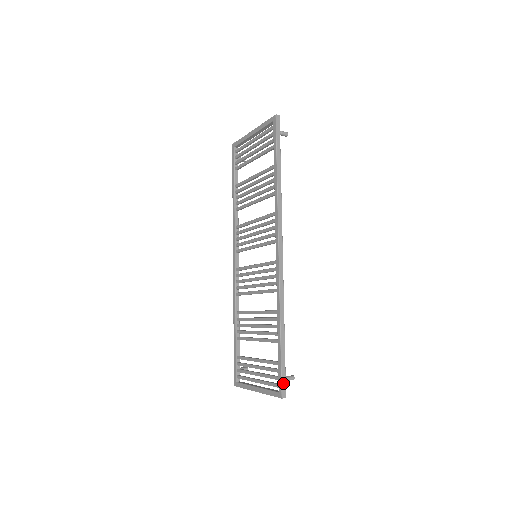
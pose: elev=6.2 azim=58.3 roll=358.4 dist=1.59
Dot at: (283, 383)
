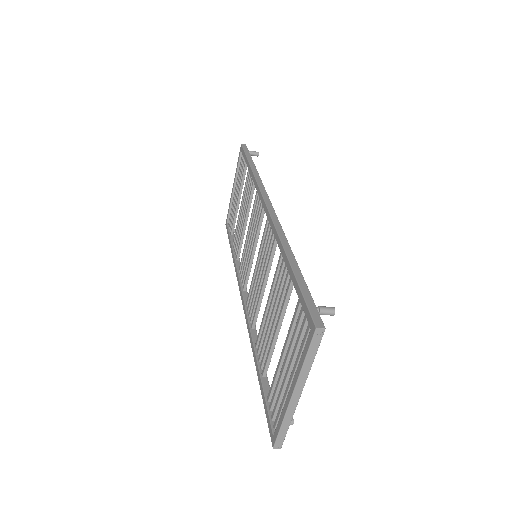
Dot at: (312, 310)
